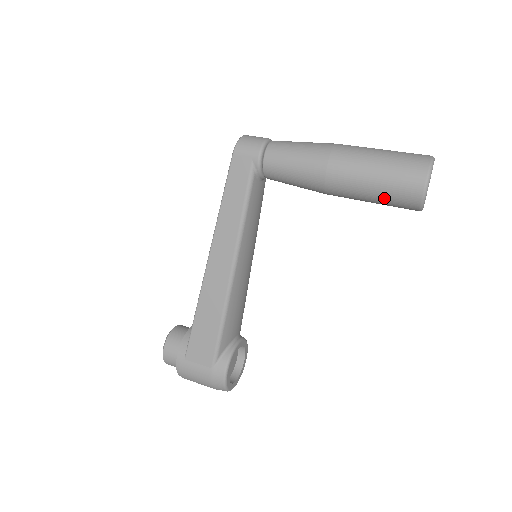
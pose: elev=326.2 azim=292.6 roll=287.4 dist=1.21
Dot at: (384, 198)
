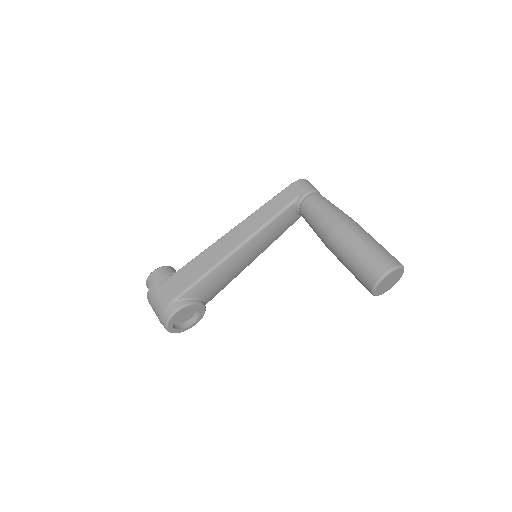
Dot at: (356, 268)
